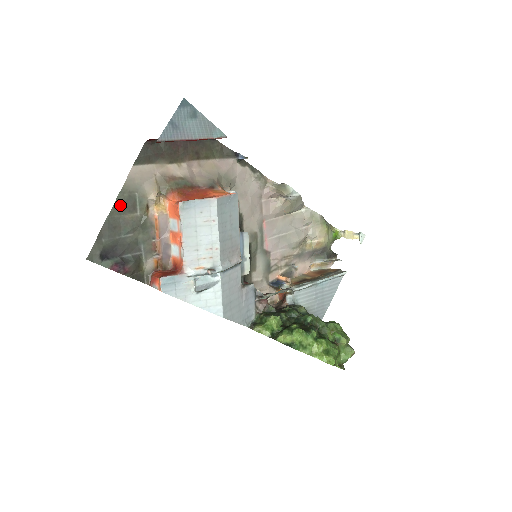
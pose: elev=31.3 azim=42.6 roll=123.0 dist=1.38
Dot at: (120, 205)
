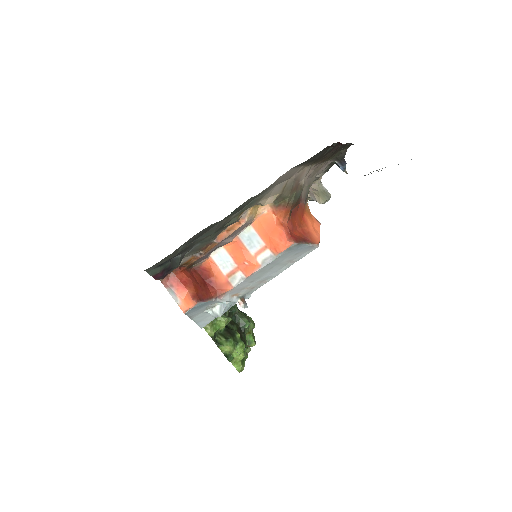
Dot at: (236, 210)
